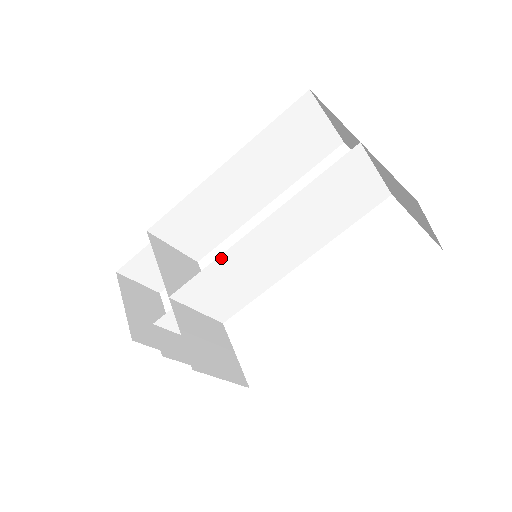
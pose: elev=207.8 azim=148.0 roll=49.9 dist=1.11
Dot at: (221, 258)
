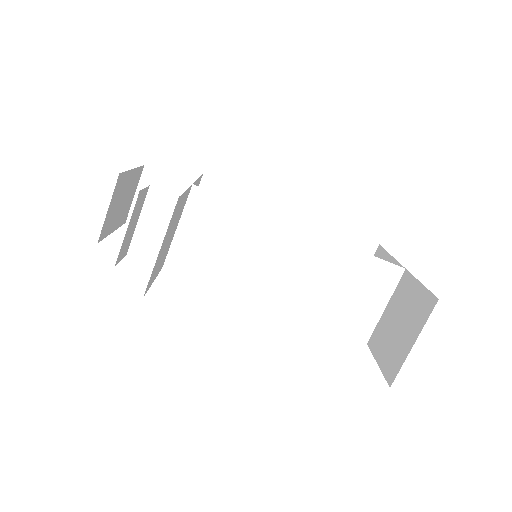
Dot at: (255, 213)
